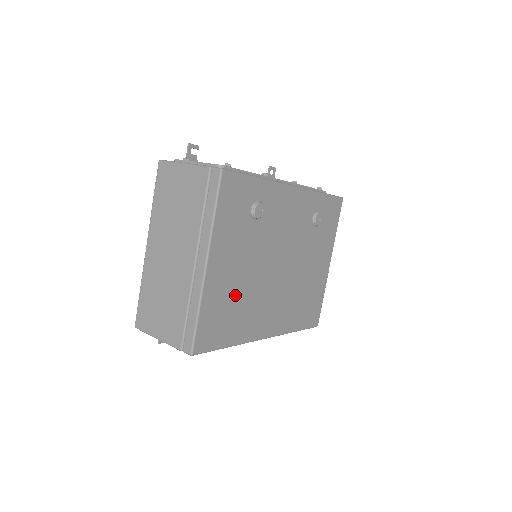
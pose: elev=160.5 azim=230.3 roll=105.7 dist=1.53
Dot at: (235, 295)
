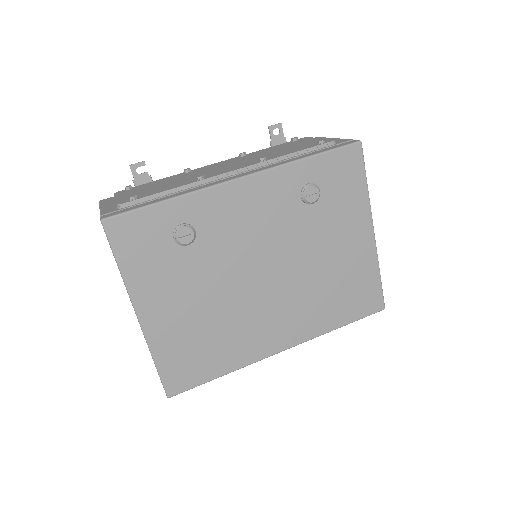
Dot at: (201, 328)
